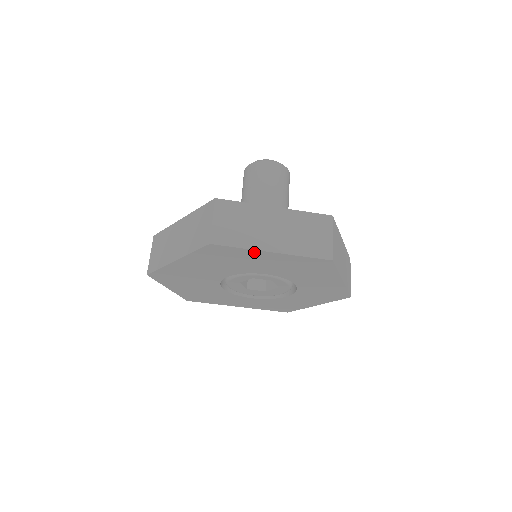
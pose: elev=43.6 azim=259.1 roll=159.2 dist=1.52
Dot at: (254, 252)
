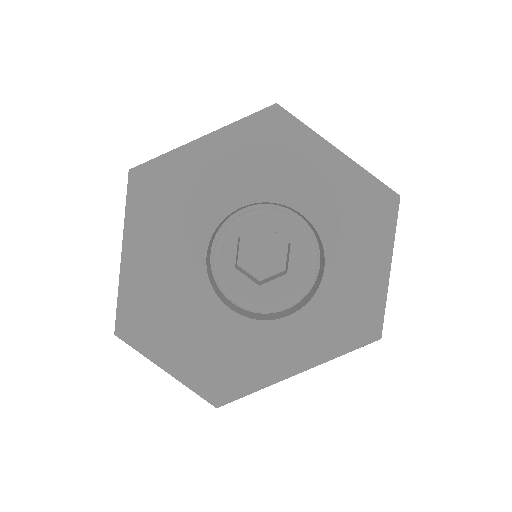
Dot at: (185, 153)
